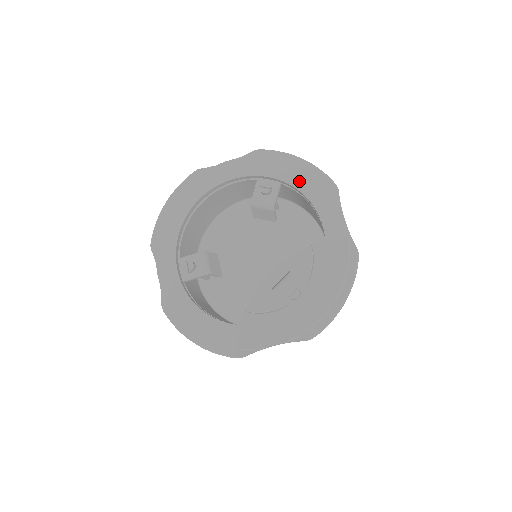
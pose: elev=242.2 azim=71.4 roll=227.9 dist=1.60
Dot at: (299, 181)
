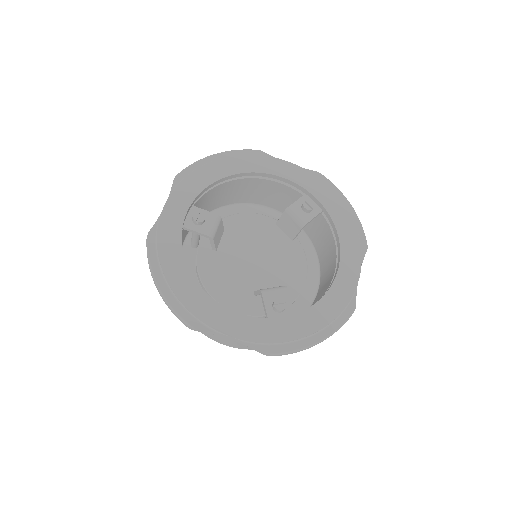
Dot at: (340, 220)
